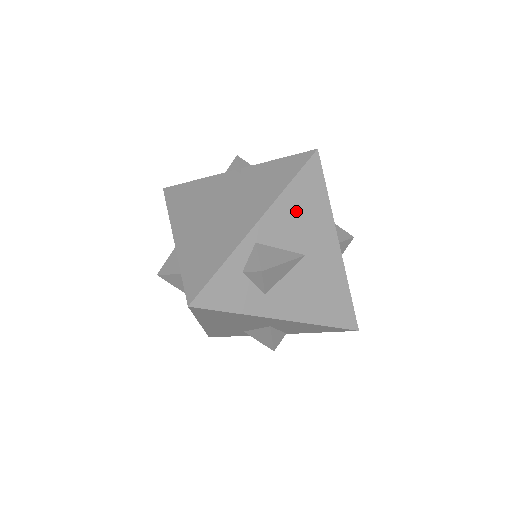
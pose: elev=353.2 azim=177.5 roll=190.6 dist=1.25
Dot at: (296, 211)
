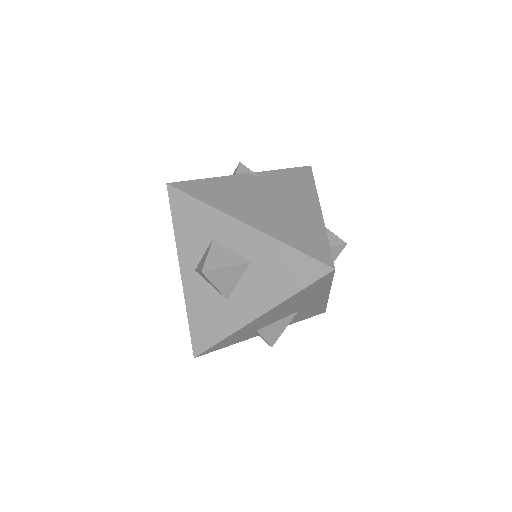
Dot at: occluded
